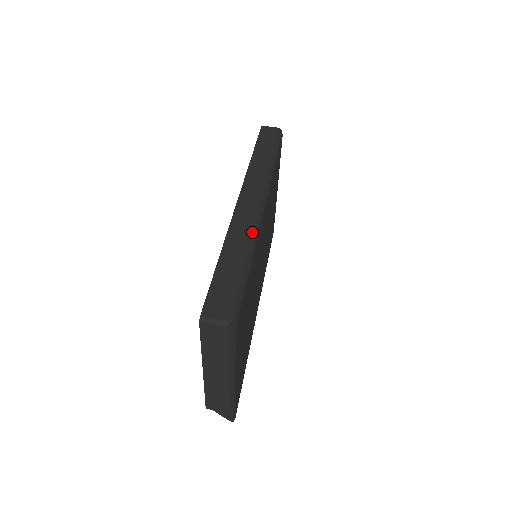
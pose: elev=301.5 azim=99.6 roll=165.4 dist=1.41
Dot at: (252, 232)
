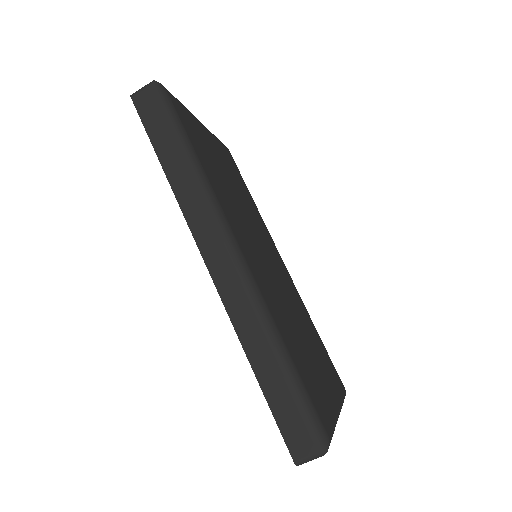
Dot at: (258, 309)
